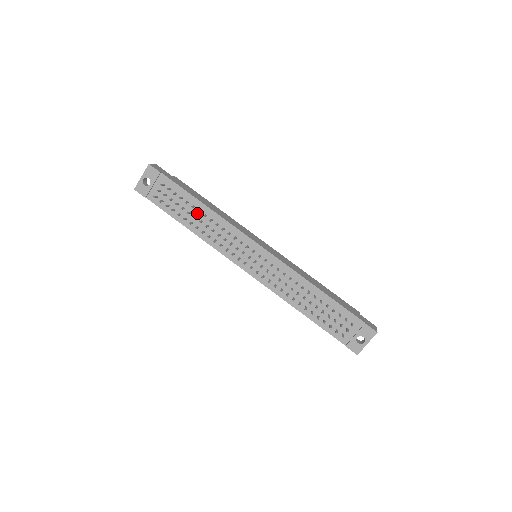
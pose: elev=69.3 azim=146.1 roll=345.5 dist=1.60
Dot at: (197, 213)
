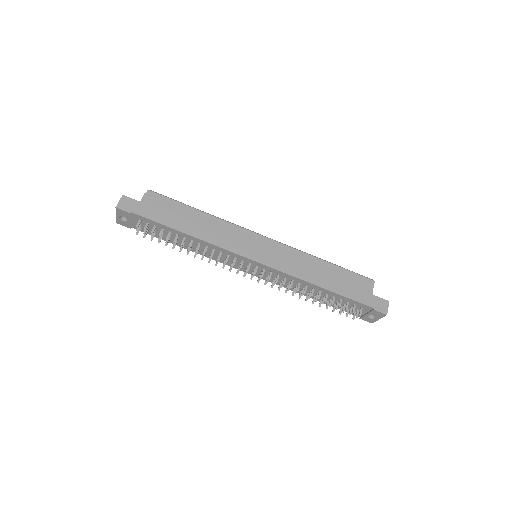
Dot at: (183, 239)
